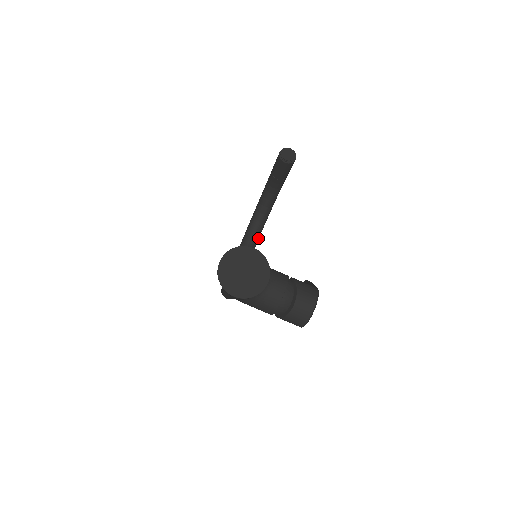
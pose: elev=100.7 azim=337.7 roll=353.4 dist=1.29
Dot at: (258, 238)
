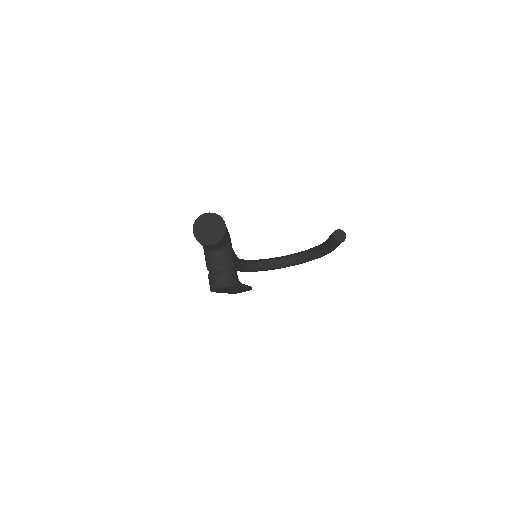
Dot at: (289, 265)
